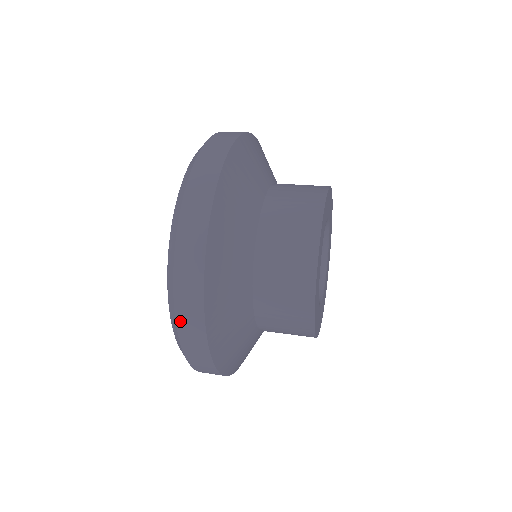
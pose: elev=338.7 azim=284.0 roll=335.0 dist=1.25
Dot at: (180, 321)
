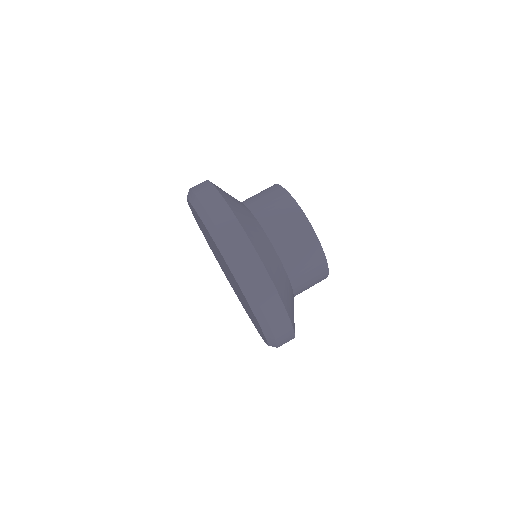
Dot at: (270, 320)
